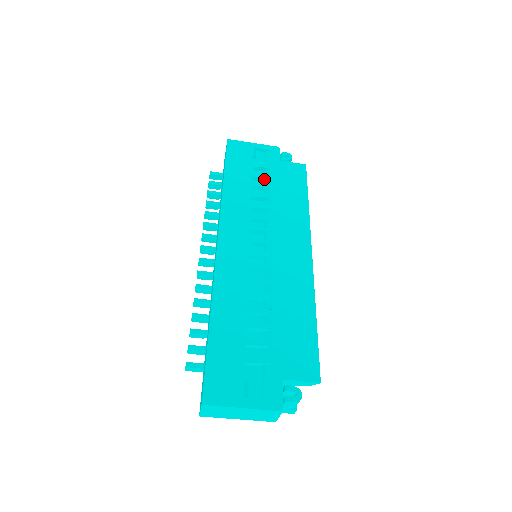
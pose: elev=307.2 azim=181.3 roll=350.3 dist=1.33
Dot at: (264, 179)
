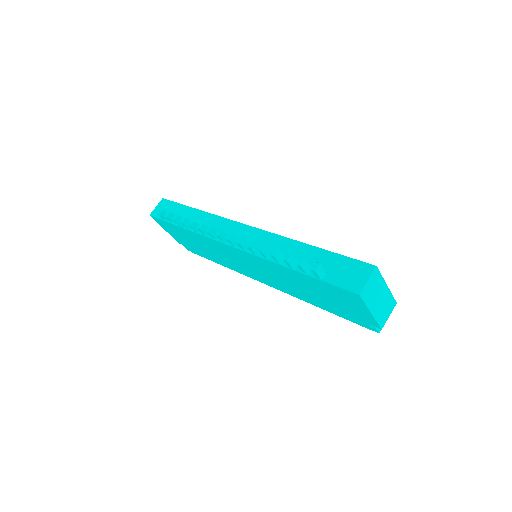
Dot at: occluded
